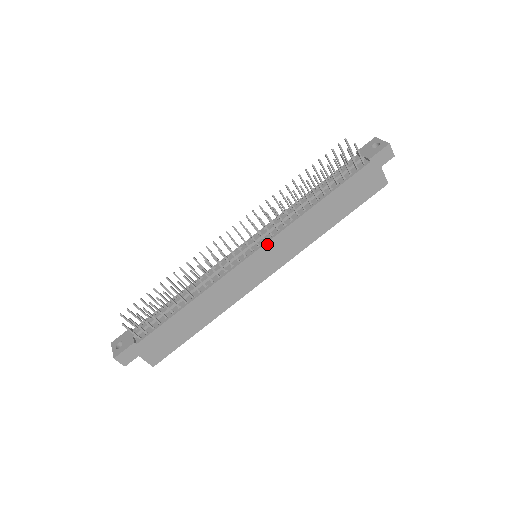
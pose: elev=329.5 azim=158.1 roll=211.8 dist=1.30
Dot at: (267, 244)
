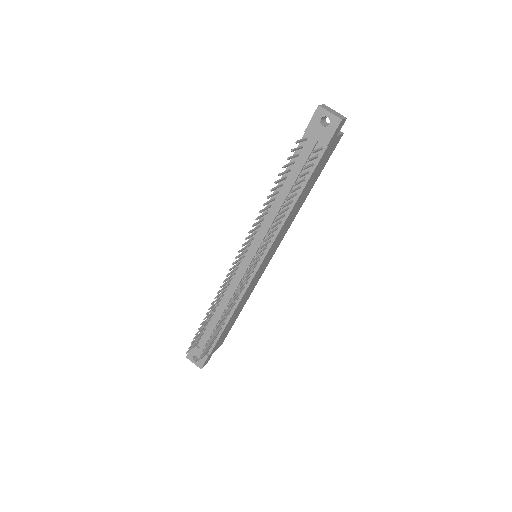
Dot at: (266, 255)
